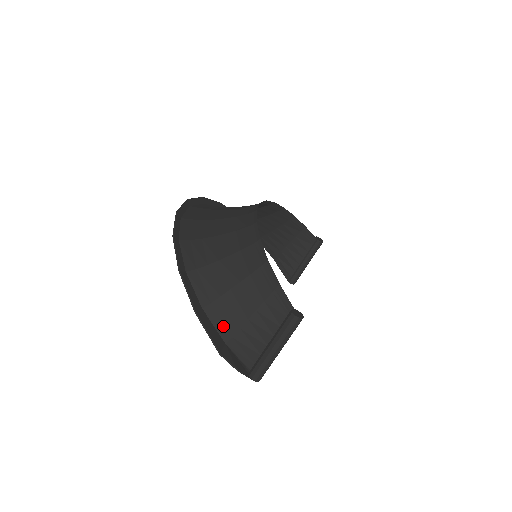
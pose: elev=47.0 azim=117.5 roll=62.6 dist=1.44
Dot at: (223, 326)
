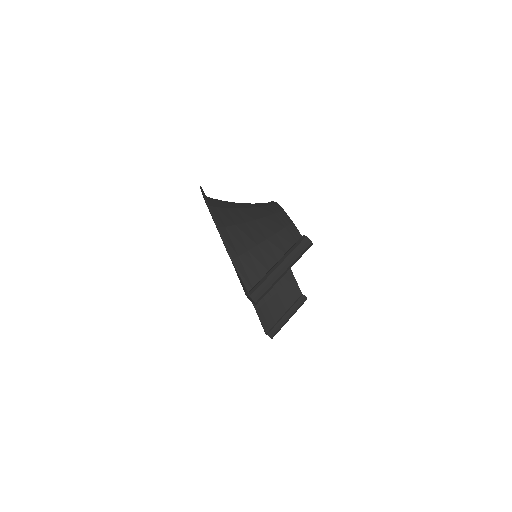
Dot at: (232, 246)
